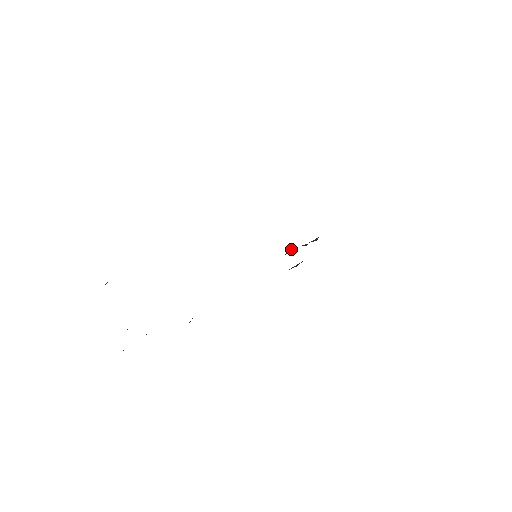
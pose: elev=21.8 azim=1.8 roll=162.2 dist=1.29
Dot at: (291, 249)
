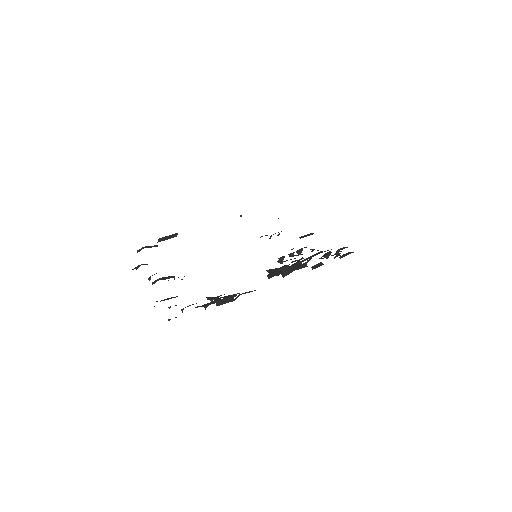
Dot at: (282, 261)
